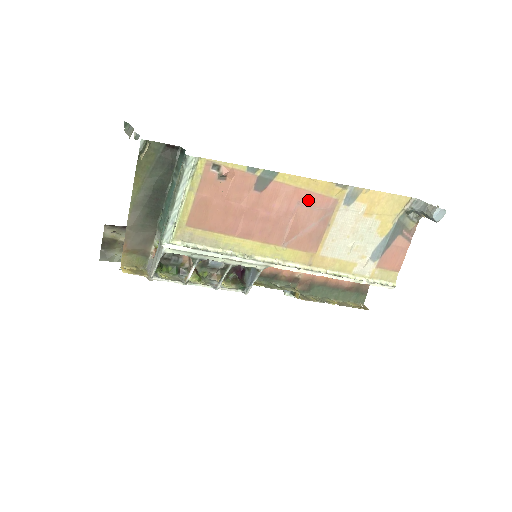
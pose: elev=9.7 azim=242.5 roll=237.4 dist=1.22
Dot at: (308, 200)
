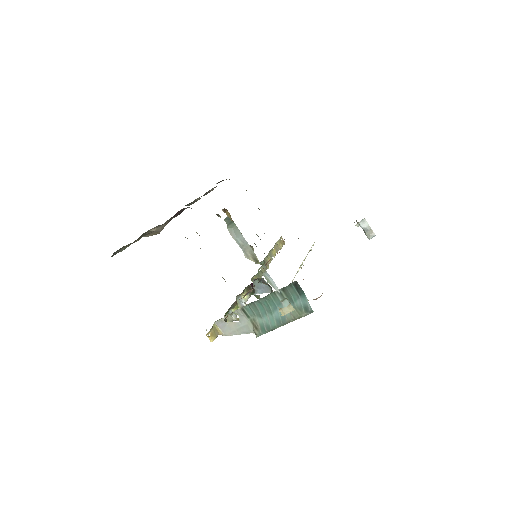
Dot at: occluded
